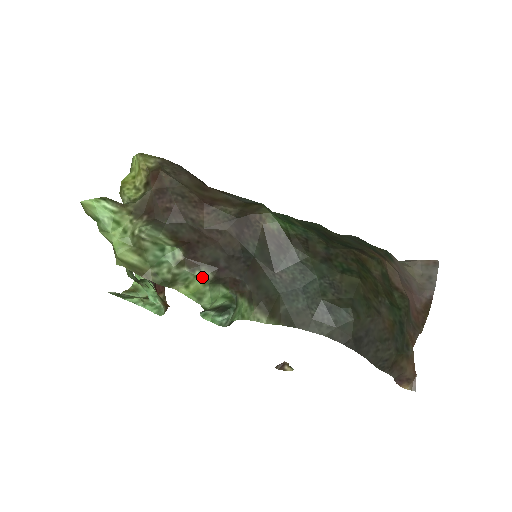
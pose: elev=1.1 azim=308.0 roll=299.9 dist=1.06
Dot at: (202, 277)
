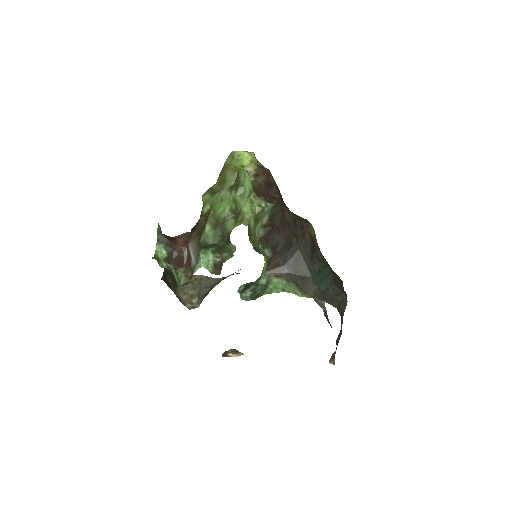
Dot at: (268, 254)
